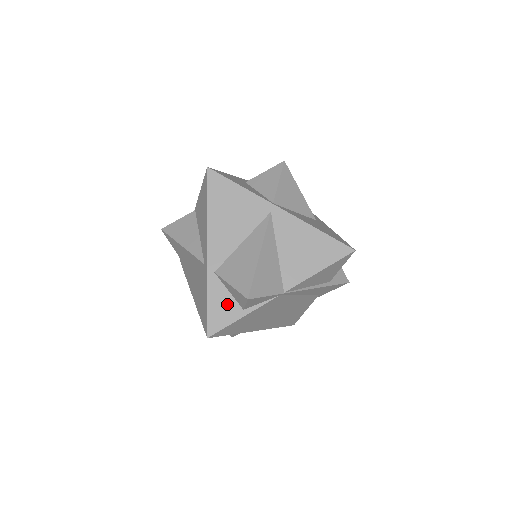
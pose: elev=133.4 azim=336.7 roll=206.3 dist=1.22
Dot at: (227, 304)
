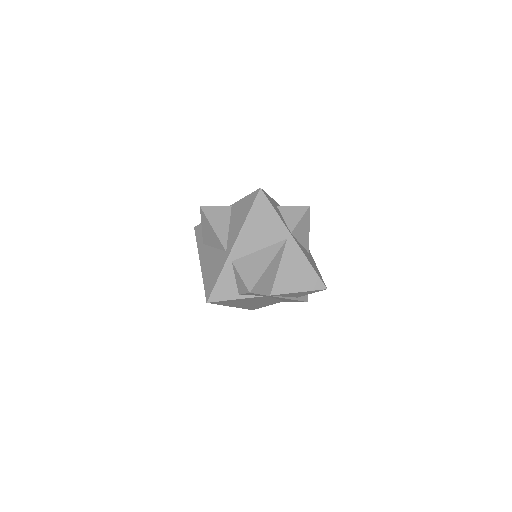
Dot at: (230, 286)
